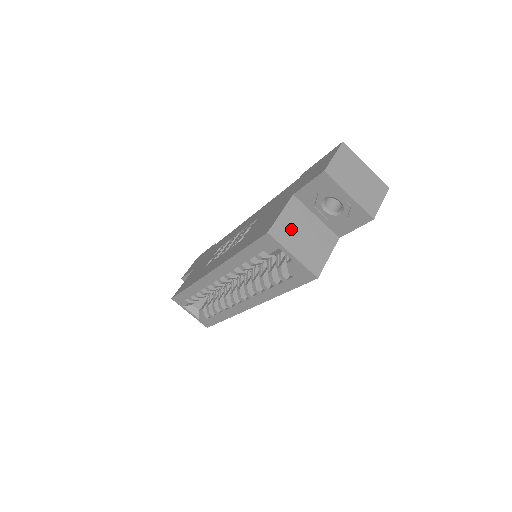
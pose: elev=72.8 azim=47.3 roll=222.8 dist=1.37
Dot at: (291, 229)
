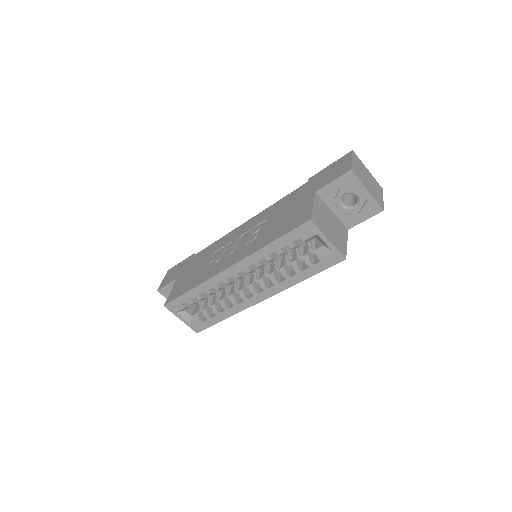
Dot at: (322, 219)
